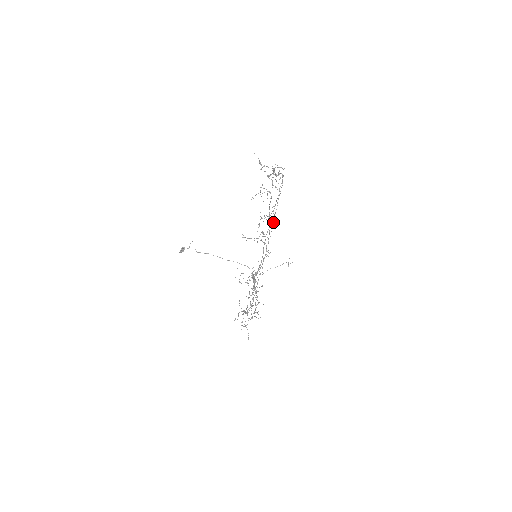
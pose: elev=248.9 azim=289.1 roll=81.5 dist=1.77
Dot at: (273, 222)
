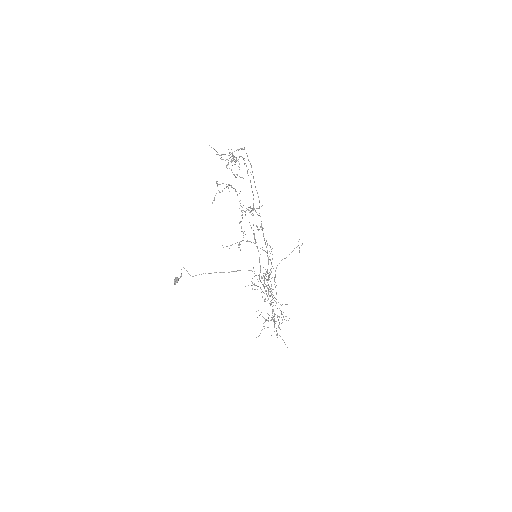
Dot at: occluded
